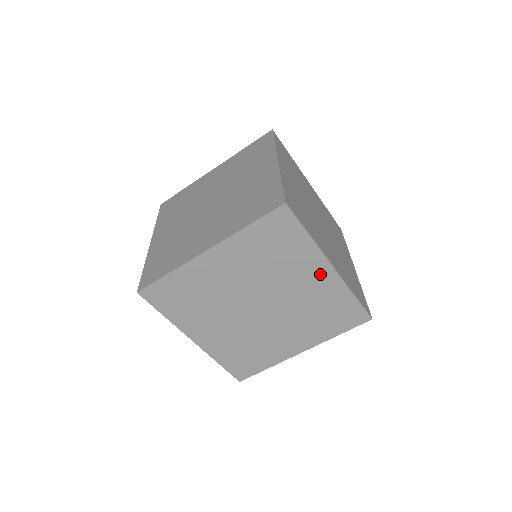
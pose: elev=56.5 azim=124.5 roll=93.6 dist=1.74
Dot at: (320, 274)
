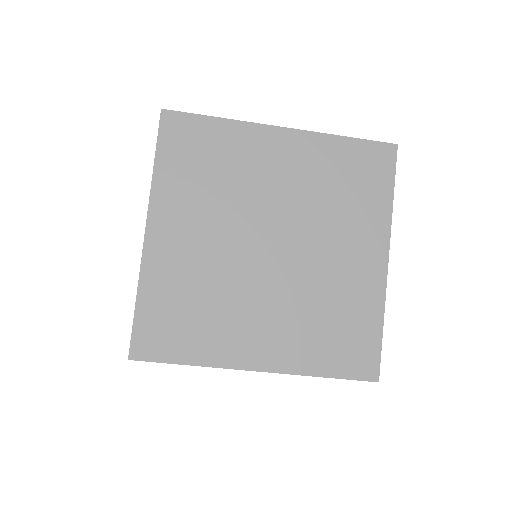
Dot at: occluded
